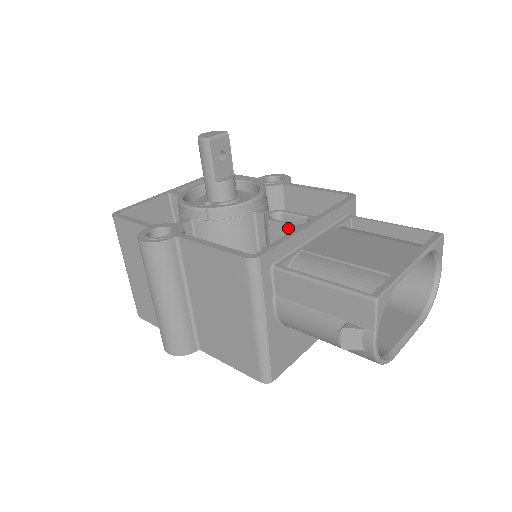
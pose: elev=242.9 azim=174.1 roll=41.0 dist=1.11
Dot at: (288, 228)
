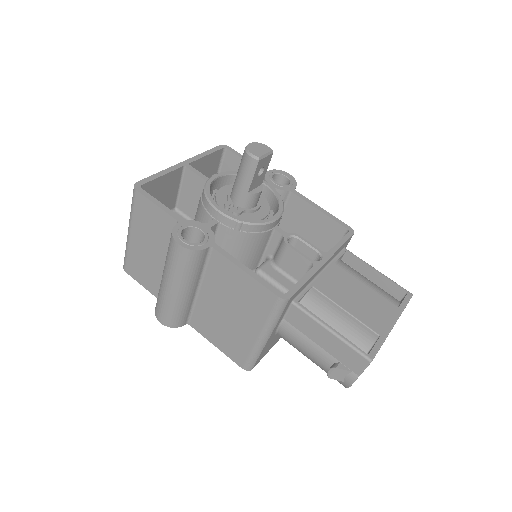
Dot at: (304, 260)
